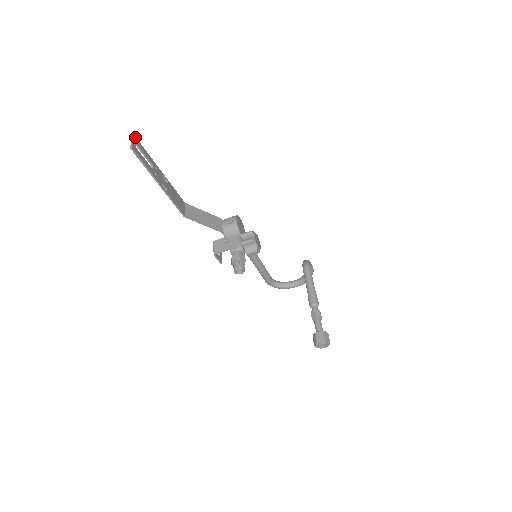
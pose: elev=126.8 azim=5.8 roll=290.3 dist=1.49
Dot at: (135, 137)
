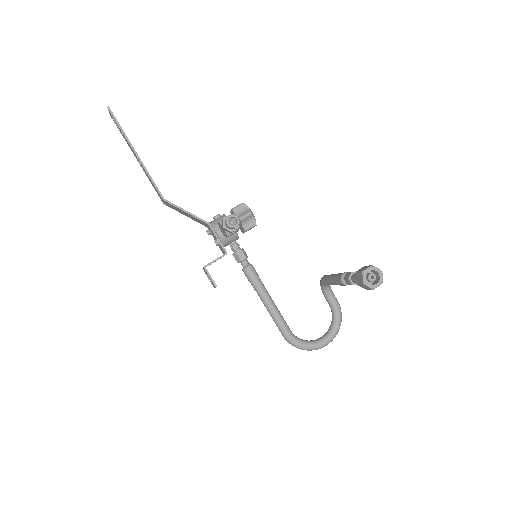
Dot at: occluded
